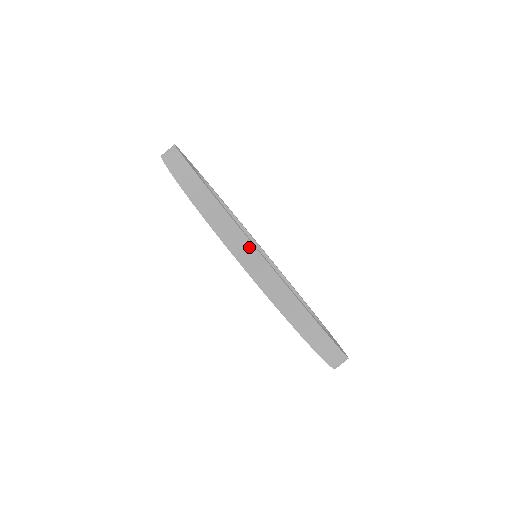
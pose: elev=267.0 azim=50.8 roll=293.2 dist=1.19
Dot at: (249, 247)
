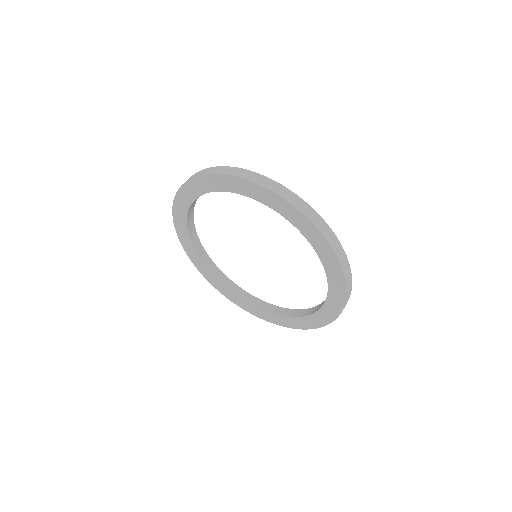
Dot at: (242, 170)
